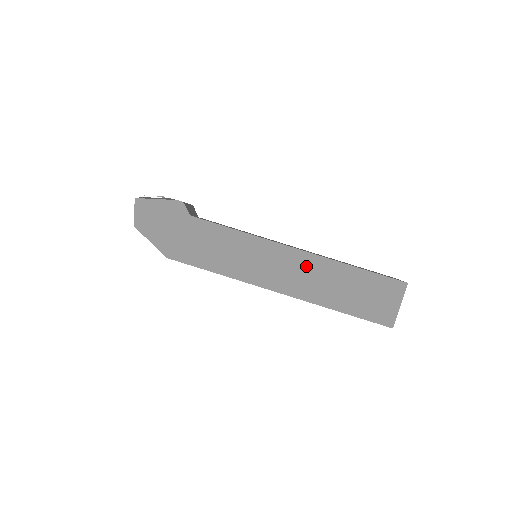
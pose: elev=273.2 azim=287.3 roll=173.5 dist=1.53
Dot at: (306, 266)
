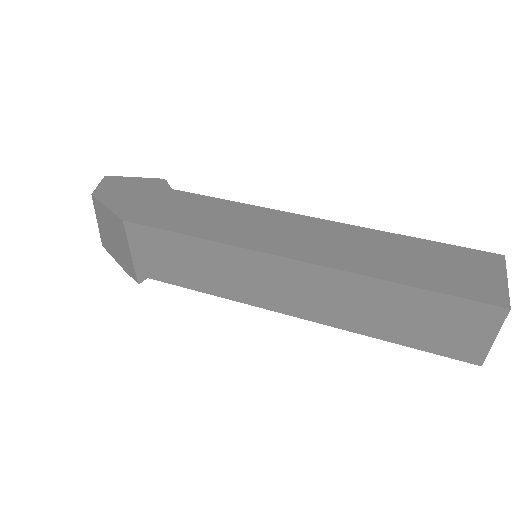
Dot at: (334, 234)
